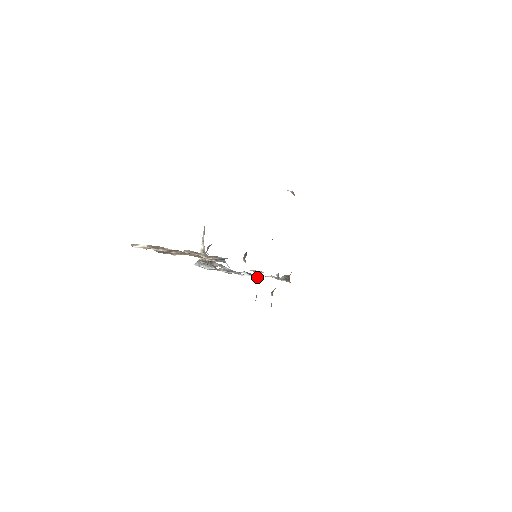
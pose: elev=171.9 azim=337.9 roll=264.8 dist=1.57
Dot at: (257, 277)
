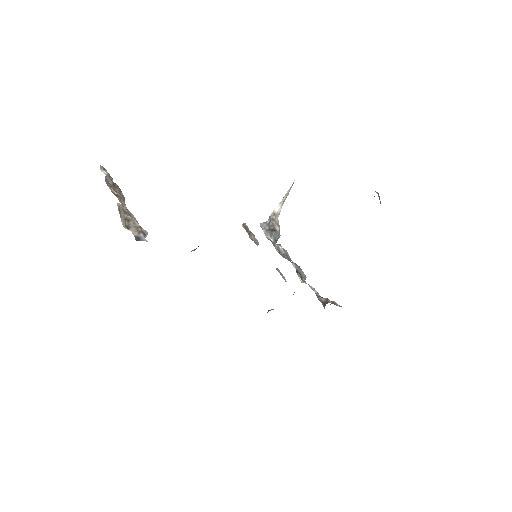
Dot at: (301, 279)
